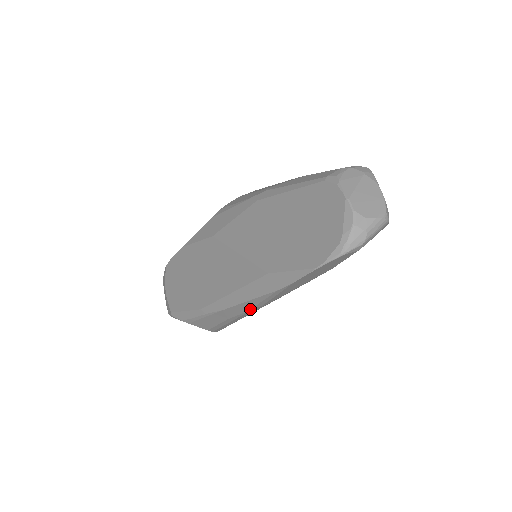
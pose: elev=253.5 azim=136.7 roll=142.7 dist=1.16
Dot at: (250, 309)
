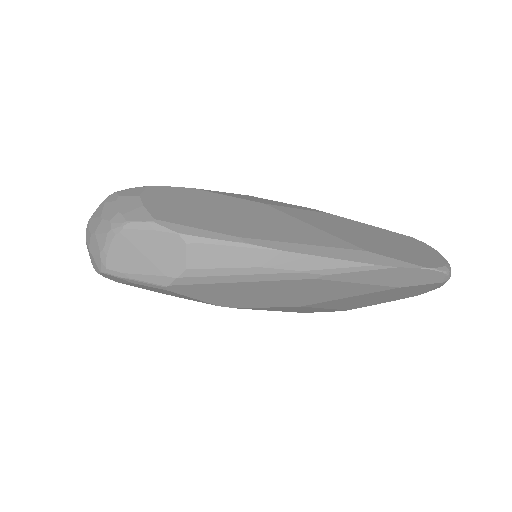
Dot at: (310, 270)
